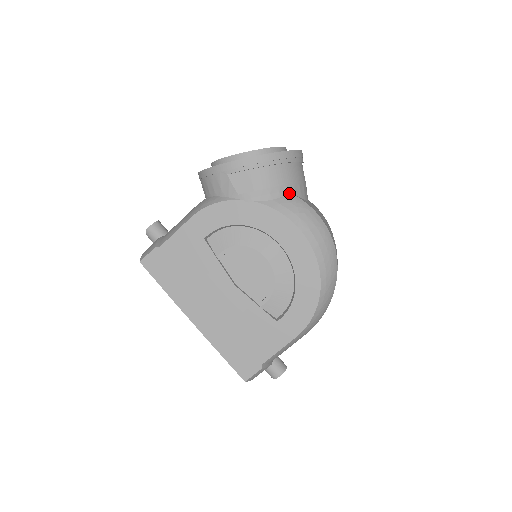
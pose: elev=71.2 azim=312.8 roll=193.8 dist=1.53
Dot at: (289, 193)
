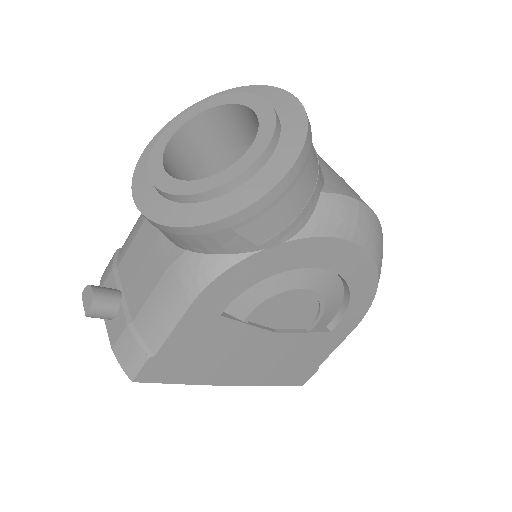
Dot at: (318, 195)
